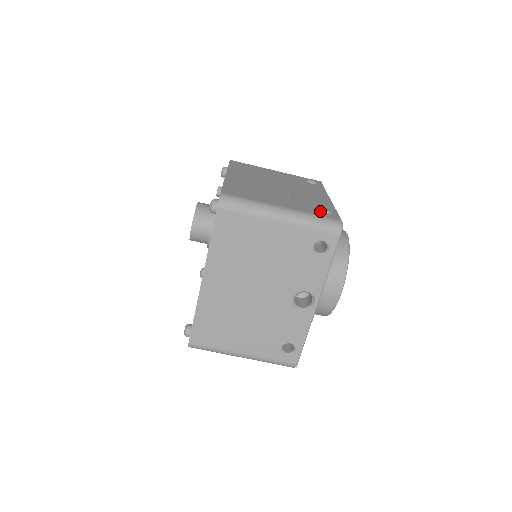
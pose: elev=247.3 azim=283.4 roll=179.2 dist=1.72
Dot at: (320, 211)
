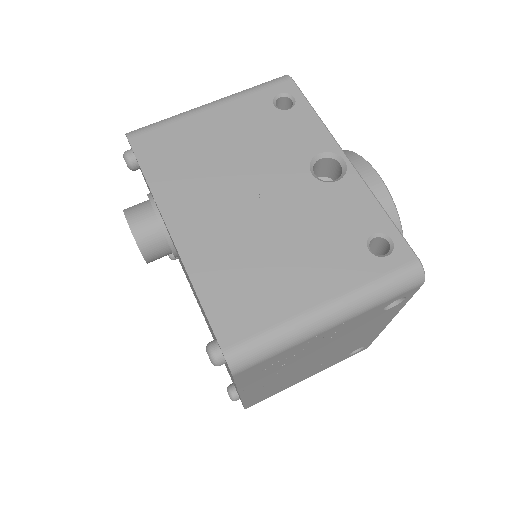
Dot at: occluded
